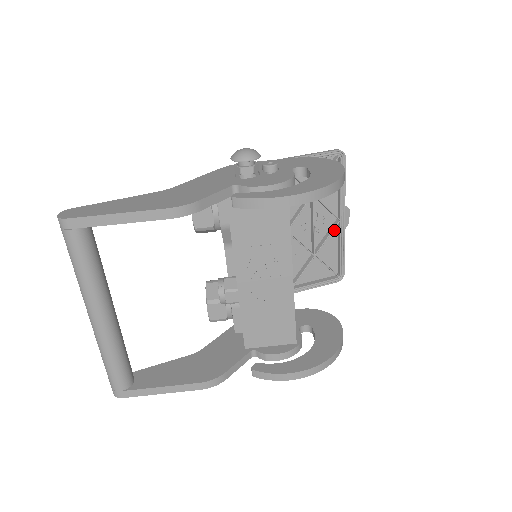
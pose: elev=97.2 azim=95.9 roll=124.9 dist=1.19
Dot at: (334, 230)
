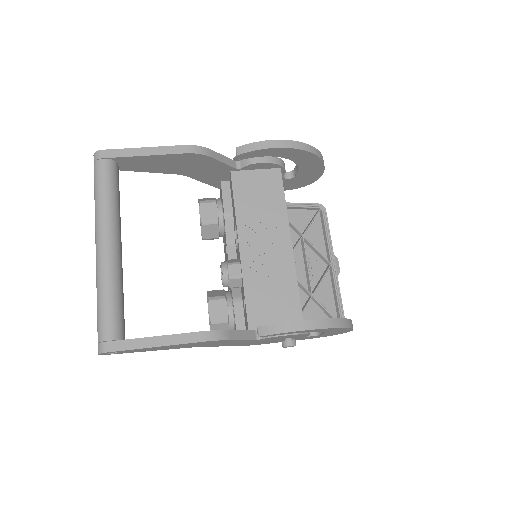
Dot at: (327, 277)
